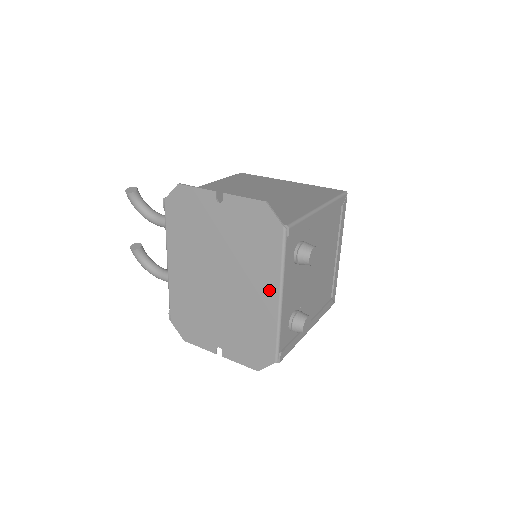
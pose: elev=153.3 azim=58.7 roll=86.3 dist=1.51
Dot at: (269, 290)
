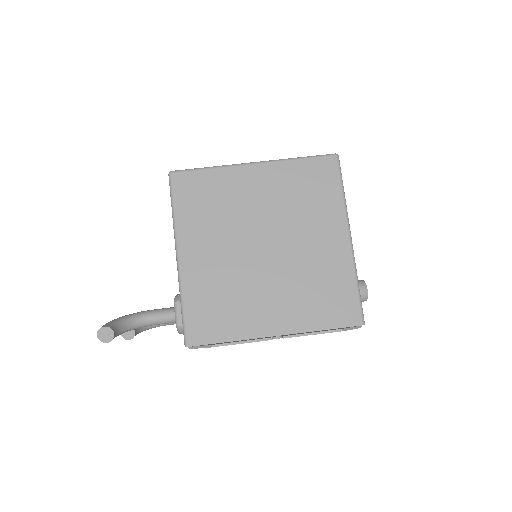
Dot at: occluded
